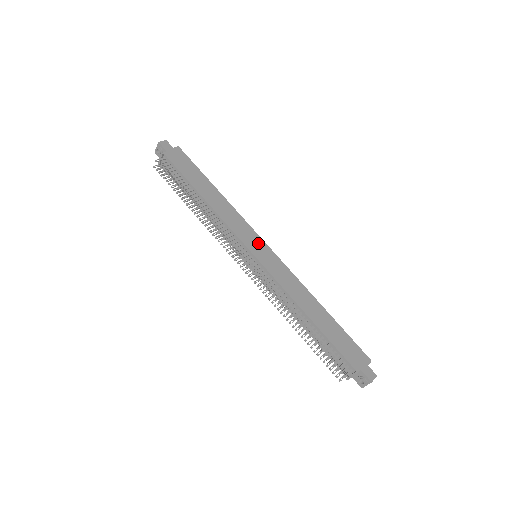
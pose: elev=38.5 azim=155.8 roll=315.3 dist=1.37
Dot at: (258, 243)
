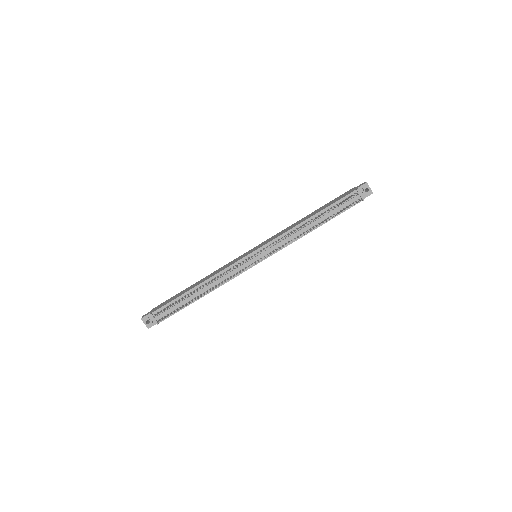
Dot at: (247, 253)
